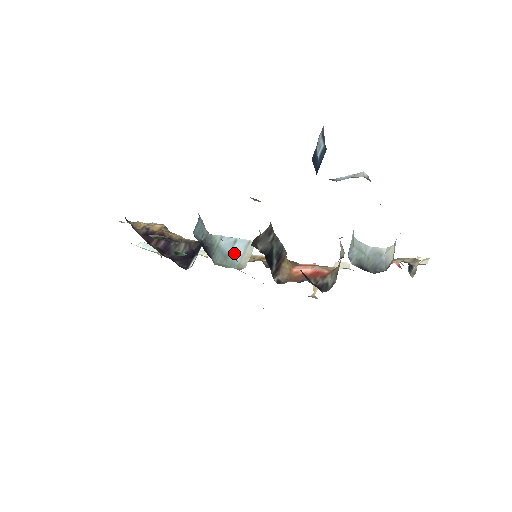
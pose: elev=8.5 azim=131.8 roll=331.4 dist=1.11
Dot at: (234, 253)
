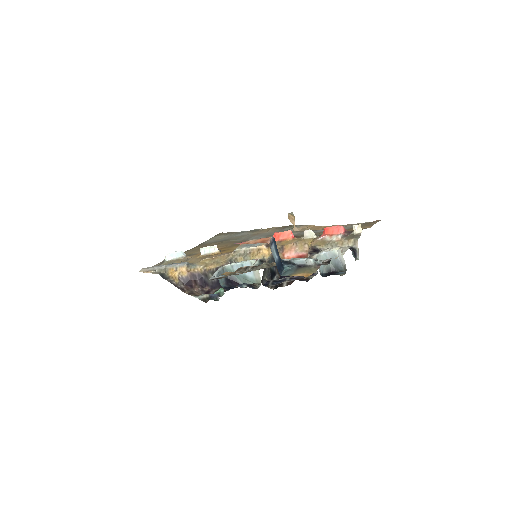
Dot at: (248, 274)
